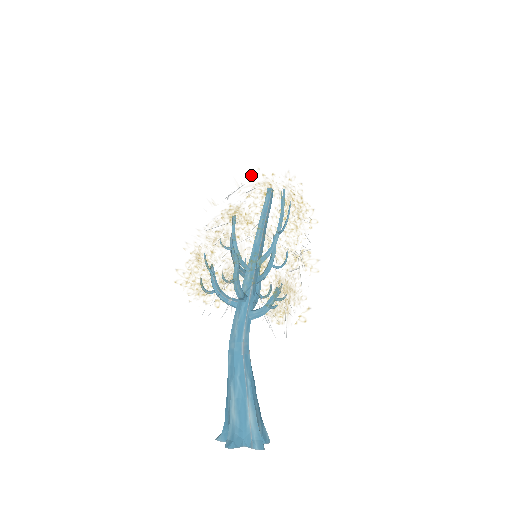
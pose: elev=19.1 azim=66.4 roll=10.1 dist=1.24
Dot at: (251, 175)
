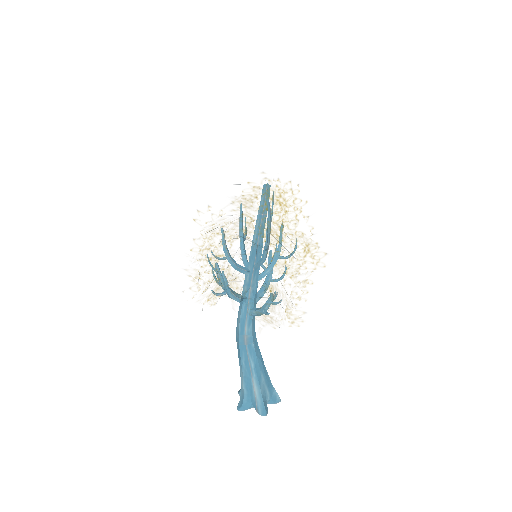
Dot at: (241, 176)
